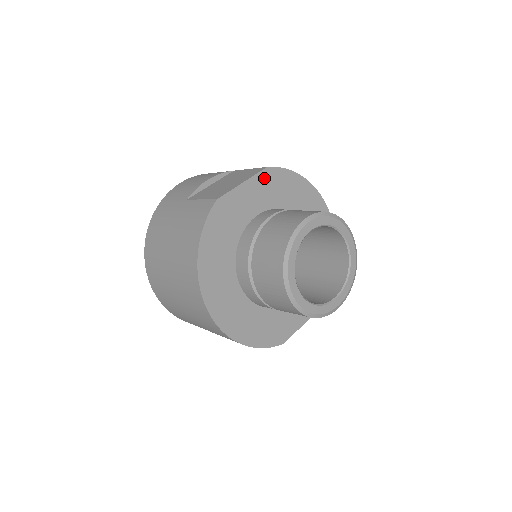
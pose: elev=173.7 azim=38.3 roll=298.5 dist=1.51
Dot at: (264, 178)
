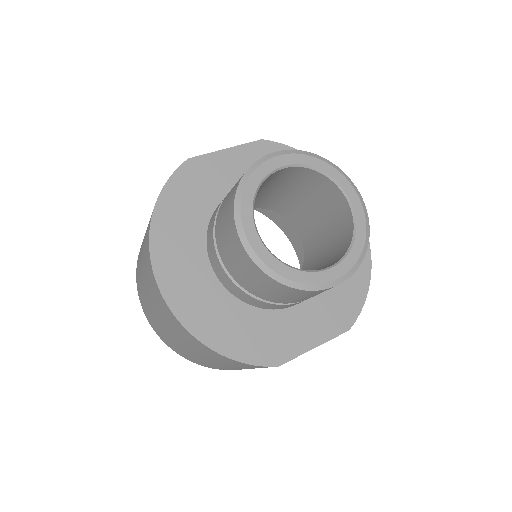
Dot at: (257, 150)
